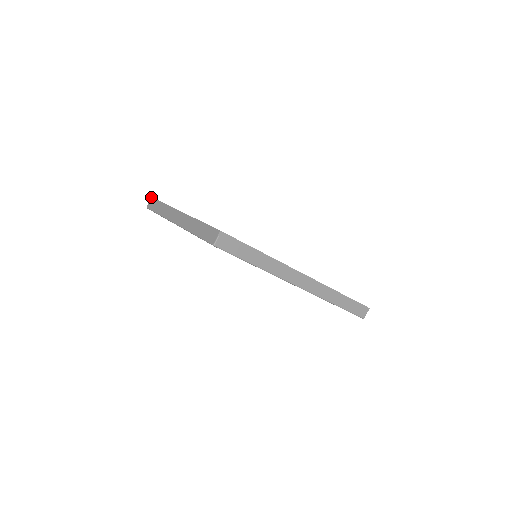
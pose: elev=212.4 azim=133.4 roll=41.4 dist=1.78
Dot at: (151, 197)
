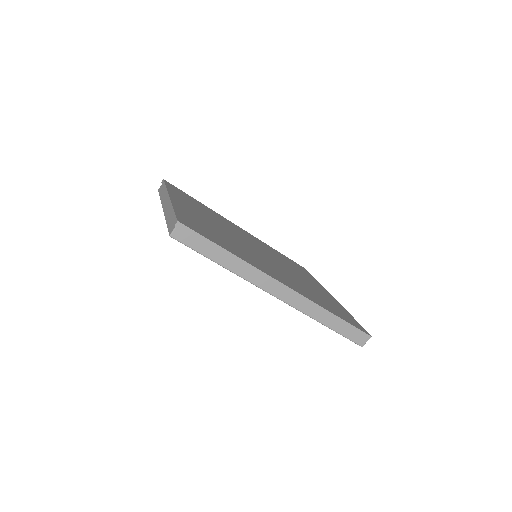
Dot at: (163, 180)
